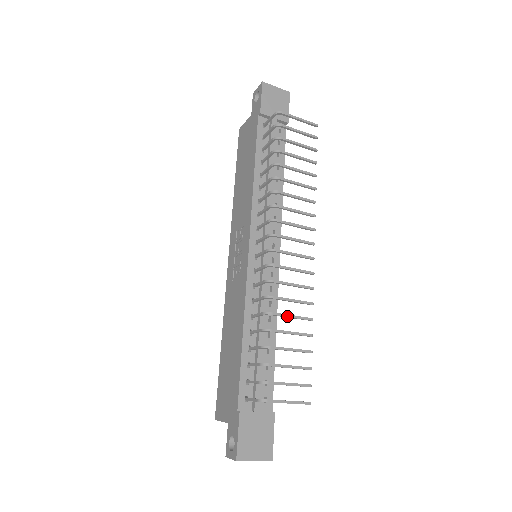
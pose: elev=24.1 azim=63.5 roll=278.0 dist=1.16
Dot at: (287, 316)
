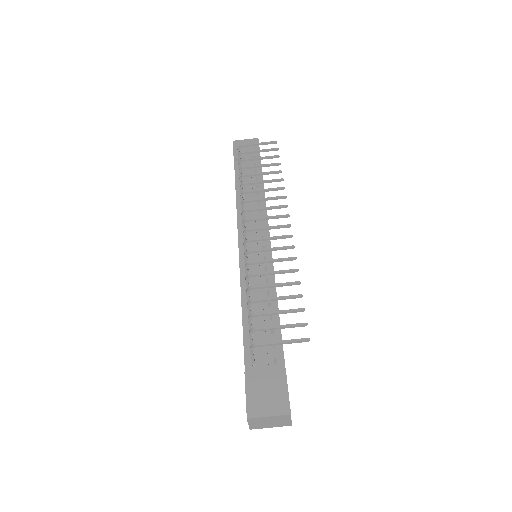
Dot at: (268, 273)
